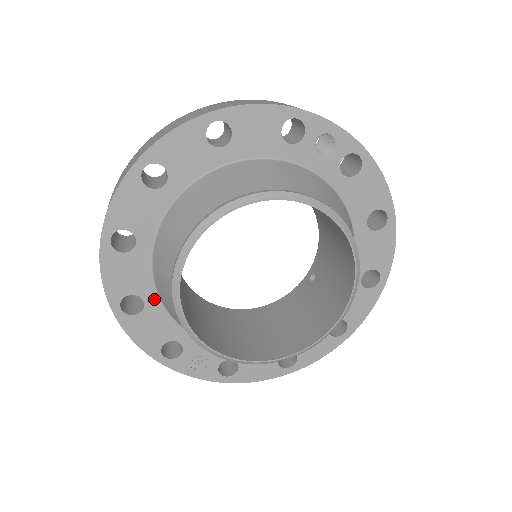
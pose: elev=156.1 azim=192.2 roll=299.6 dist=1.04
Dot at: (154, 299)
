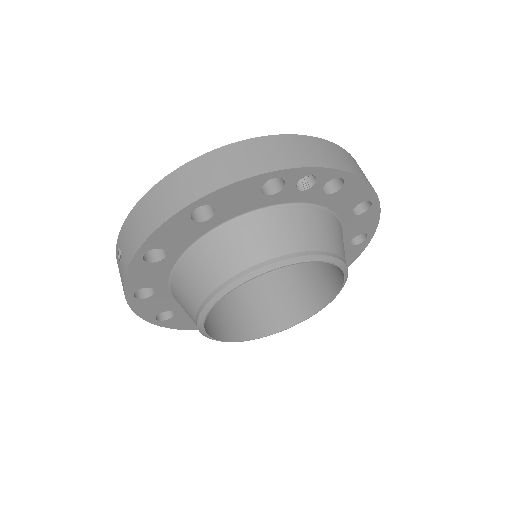
Dot at: (181, 308)
